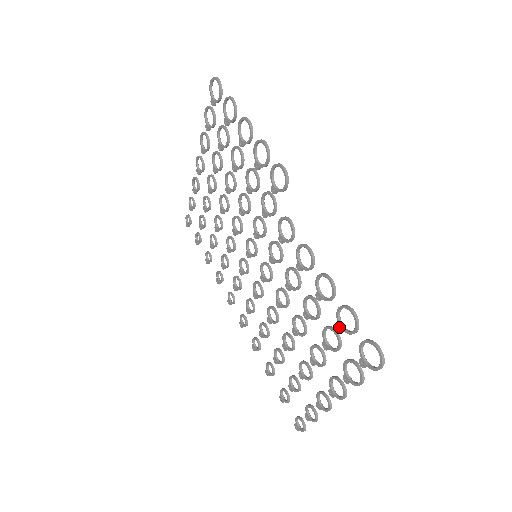
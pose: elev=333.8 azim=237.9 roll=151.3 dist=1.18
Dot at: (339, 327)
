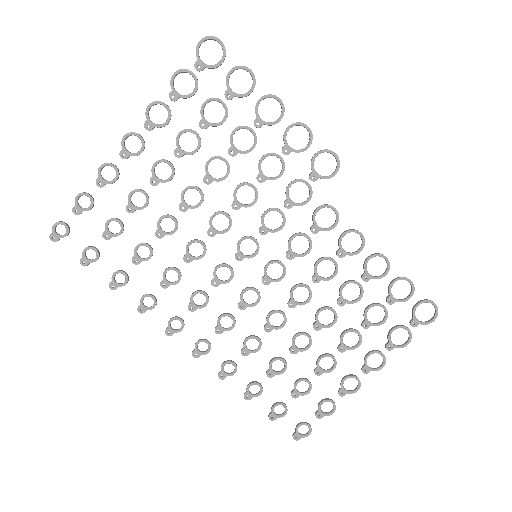
Dot at: (391, 299)
